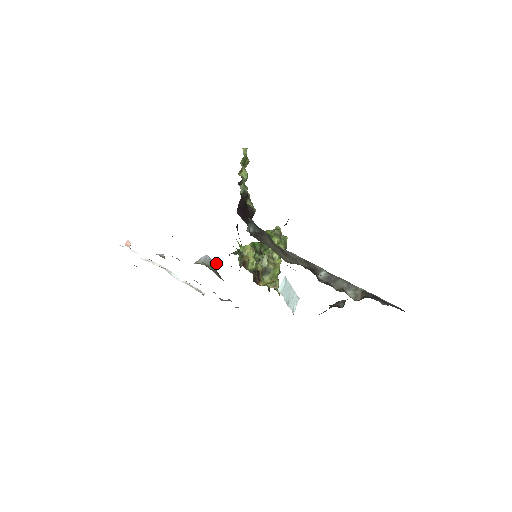
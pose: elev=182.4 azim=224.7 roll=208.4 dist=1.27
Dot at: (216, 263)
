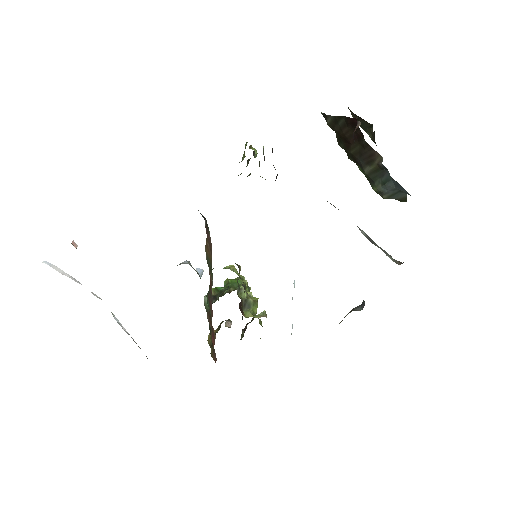
Dot at: (200, 273)
